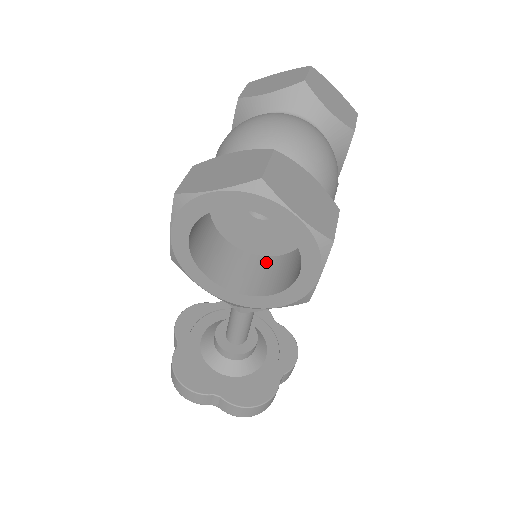
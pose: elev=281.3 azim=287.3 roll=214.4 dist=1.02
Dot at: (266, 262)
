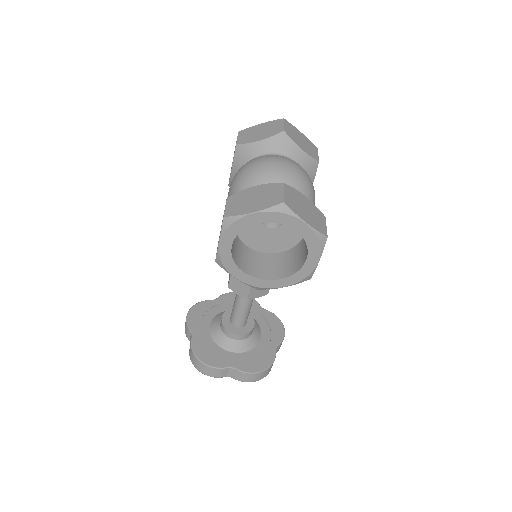
Dot at: (275, 257)
